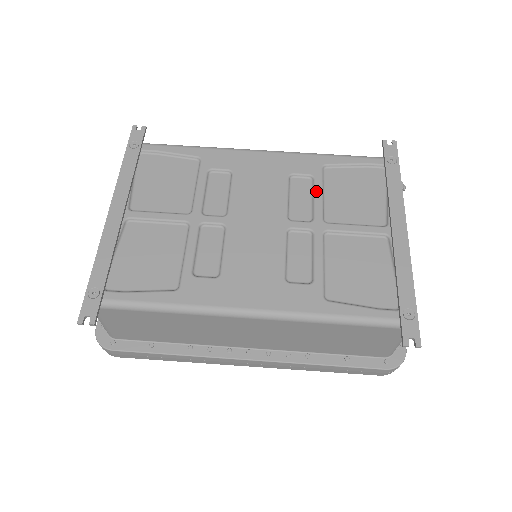
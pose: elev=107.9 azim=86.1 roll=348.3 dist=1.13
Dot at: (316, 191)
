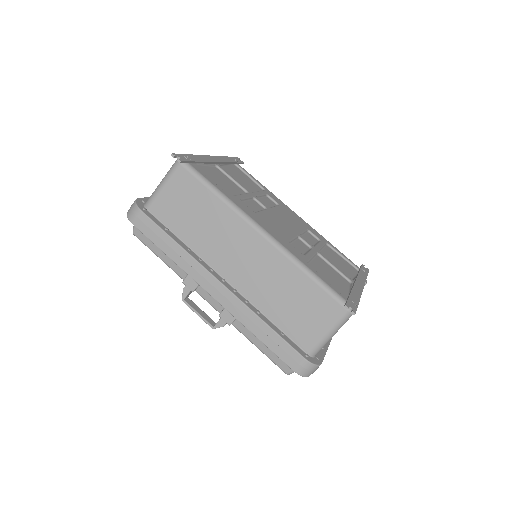
Dot at: (320, 243)
